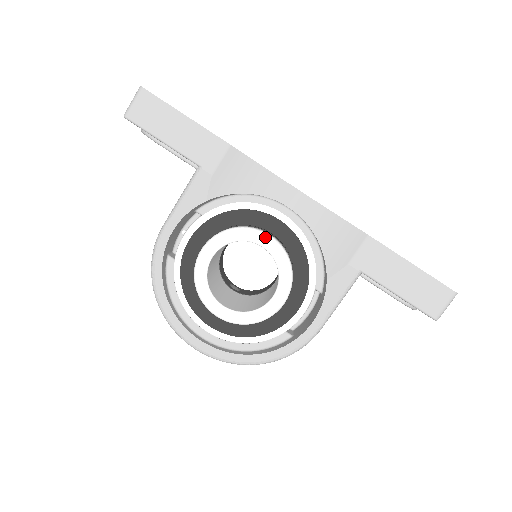
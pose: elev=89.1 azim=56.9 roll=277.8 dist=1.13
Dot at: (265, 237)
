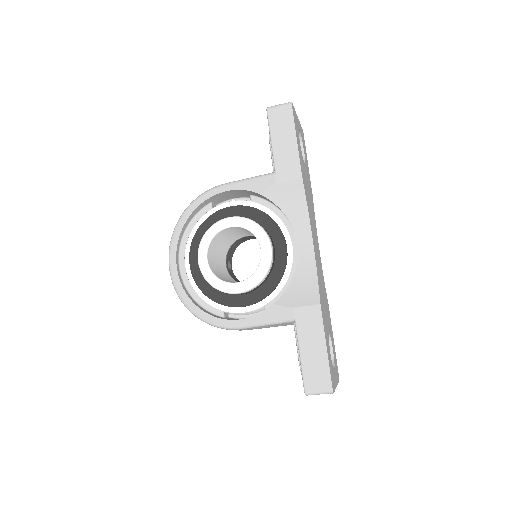
Dot at: (268, 246)
